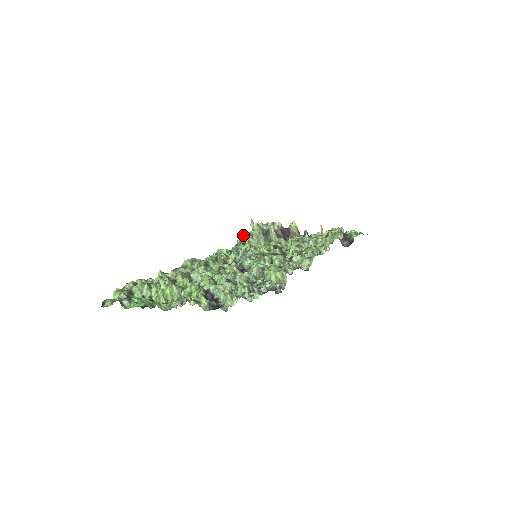
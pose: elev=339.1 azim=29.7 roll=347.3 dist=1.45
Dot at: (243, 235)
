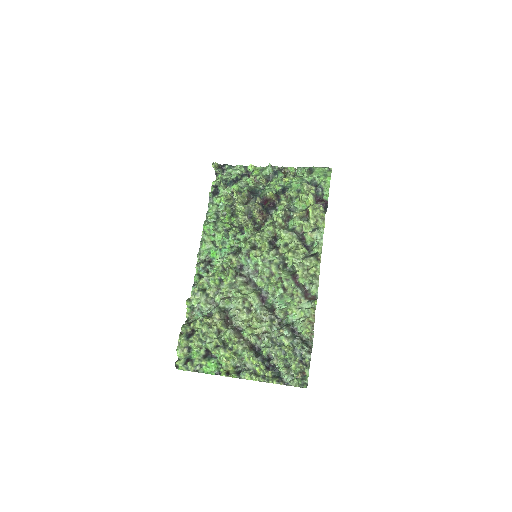
Dot at: occluded
